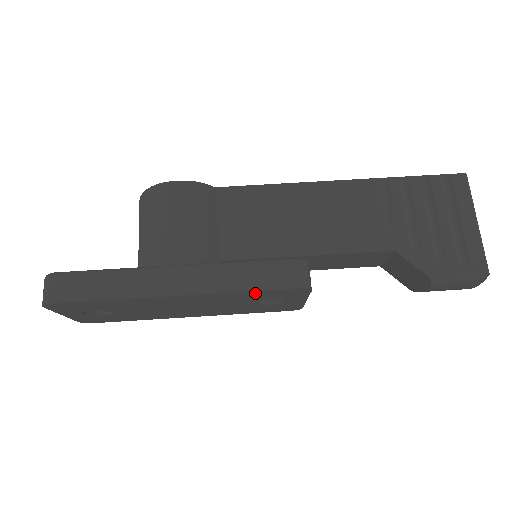
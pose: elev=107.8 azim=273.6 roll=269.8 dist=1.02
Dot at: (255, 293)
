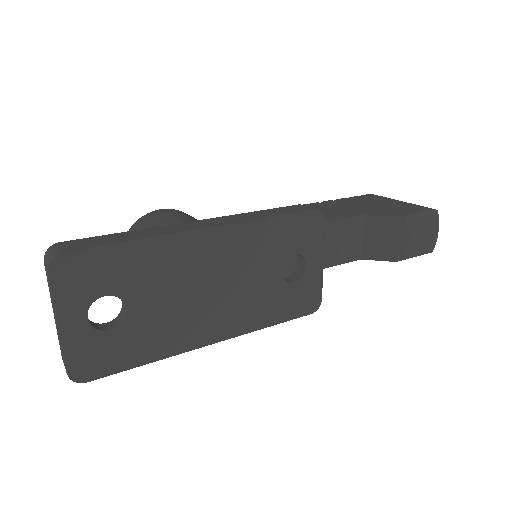
Dot at: (279, 226)
